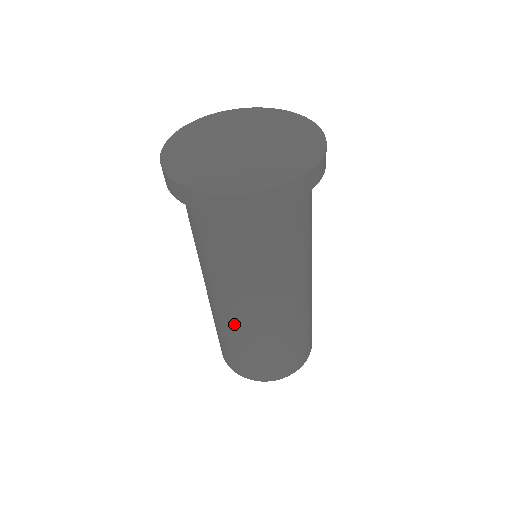
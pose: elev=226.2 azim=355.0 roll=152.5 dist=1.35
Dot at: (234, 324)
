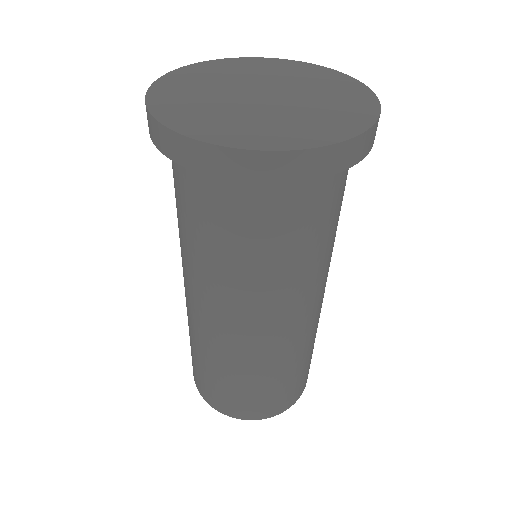
Dot at: (198, 329)
